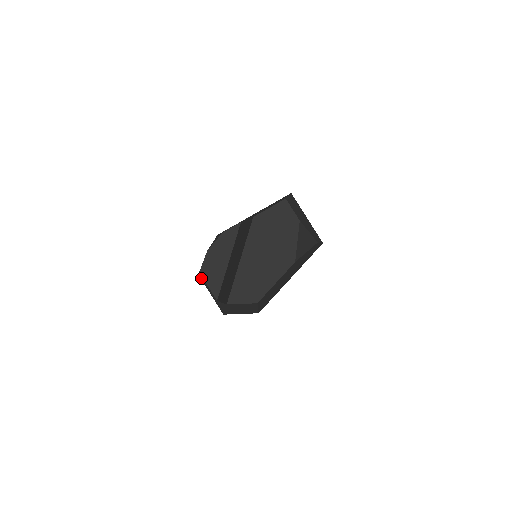
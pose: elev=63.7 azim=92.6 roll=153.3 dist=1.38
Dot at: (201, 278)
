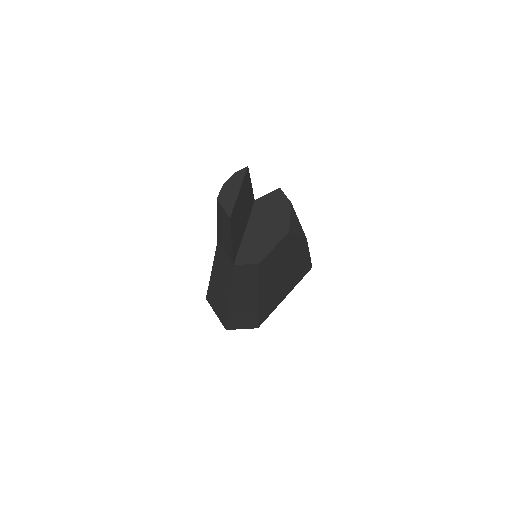
Dot at: (207, 293)
